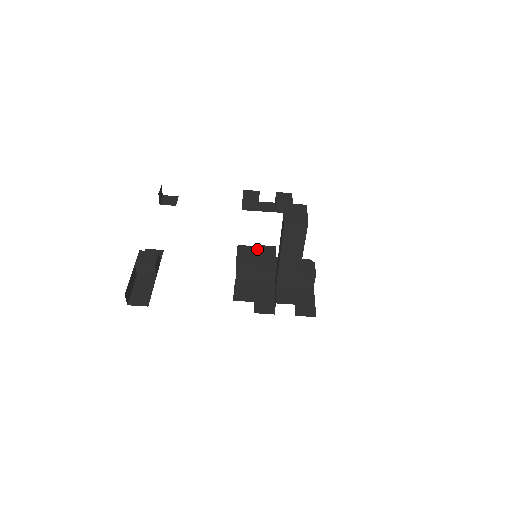
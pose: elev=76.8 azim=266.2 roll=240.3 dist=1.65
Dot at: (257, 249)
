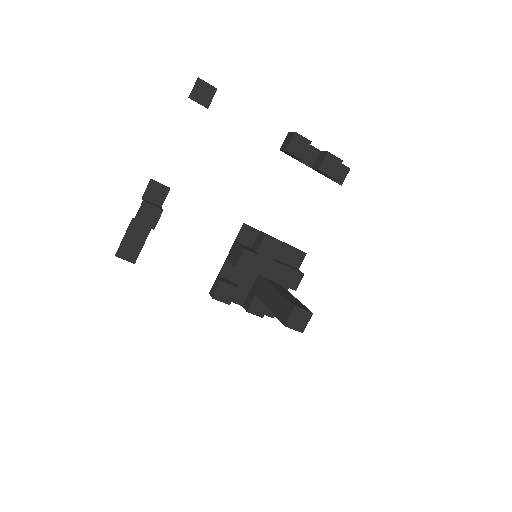
Dot at: (262, 240)
